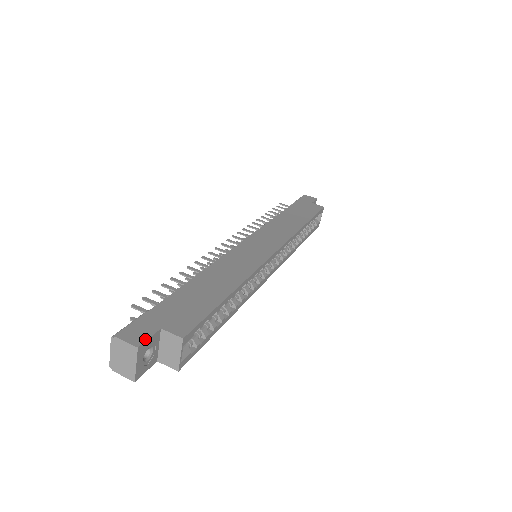
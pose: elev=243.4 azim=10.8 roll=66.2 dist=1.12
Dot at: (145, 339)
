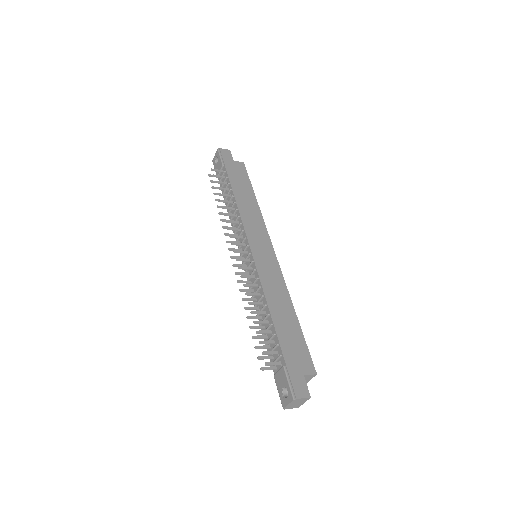
Dot at: (307, 389)
